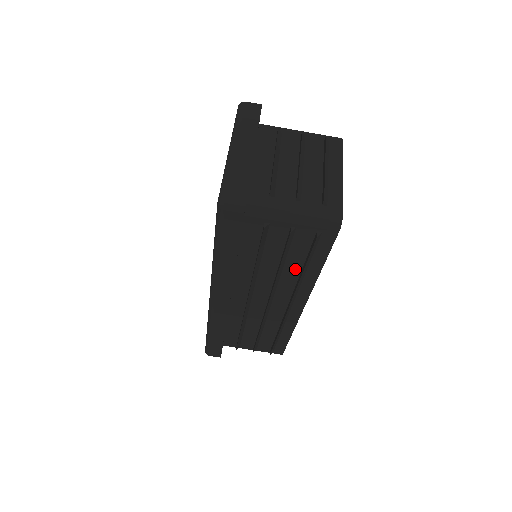
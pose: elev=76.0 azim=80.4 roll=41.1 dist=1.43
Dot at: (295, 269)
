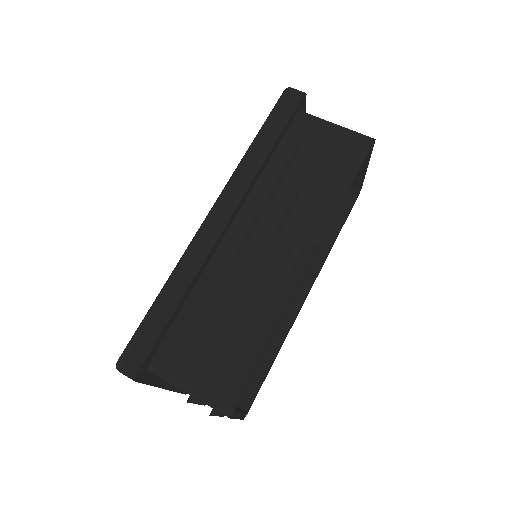
Dot at: (319, 189)
